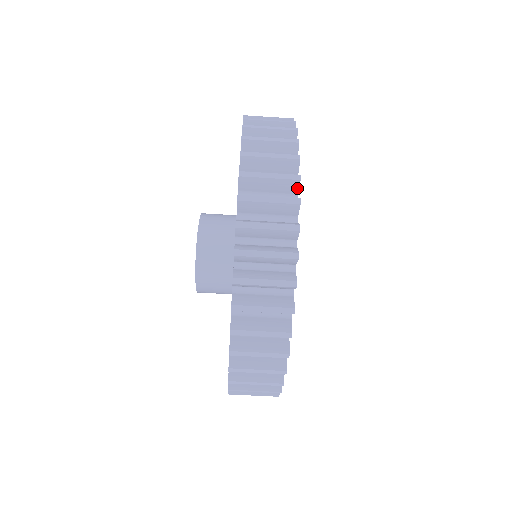
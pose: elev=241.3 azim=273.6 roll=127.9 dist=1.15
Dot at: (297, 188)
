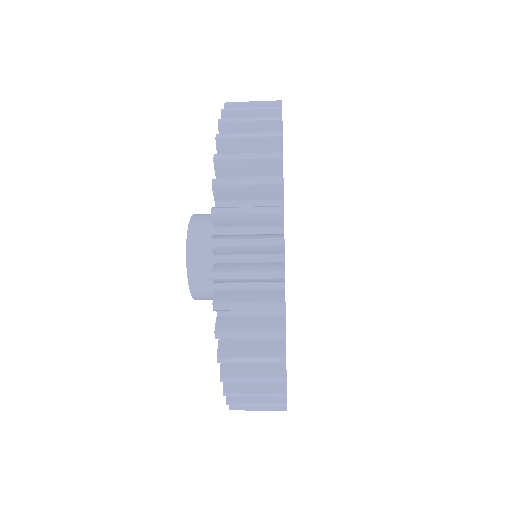
Dot at: occluded
